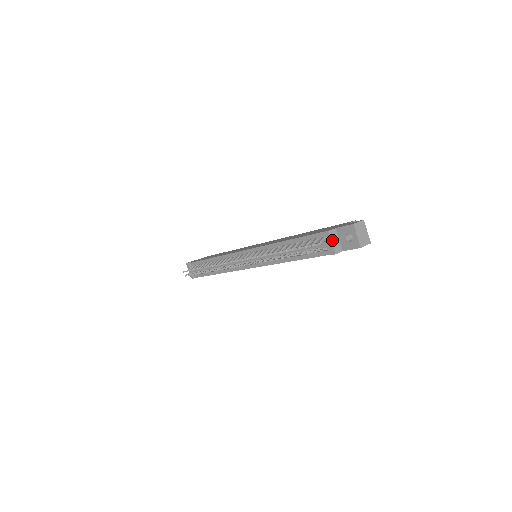
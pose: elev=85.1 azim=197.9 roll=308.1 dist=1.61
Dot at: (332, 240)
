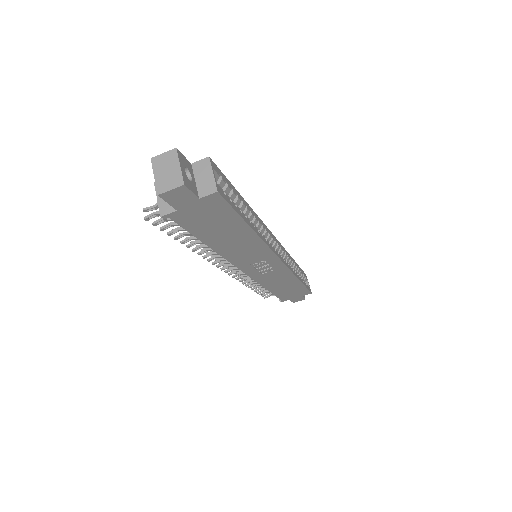
Dot at: occluded
